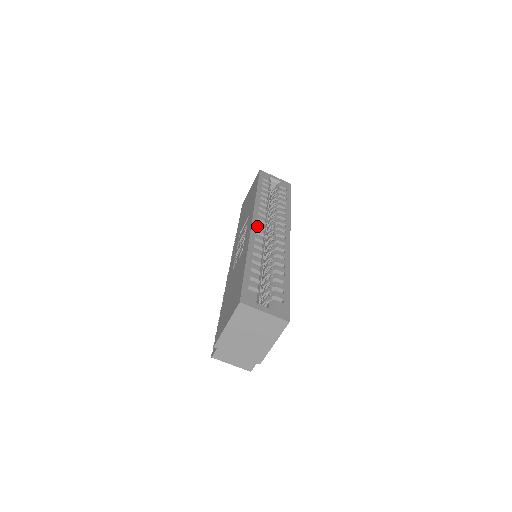
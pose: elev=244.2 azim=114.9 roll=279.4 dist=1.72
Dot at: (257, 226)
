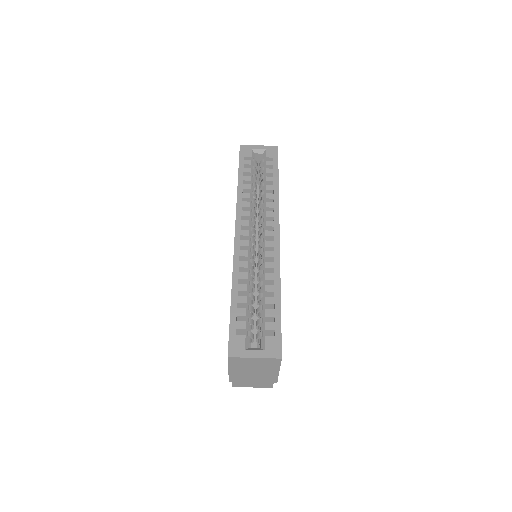
Dot at: (241, 236)
